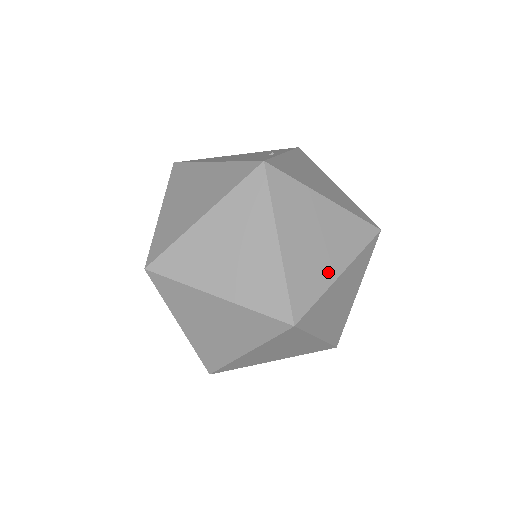
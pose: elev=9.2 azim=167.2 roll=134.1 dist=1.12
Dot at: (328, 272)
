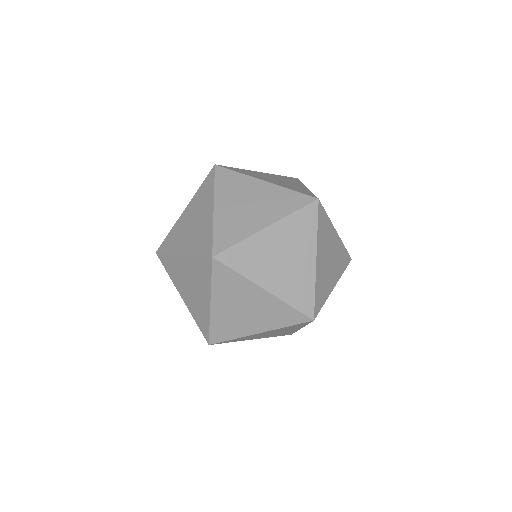
Dot at: (300, 187)
